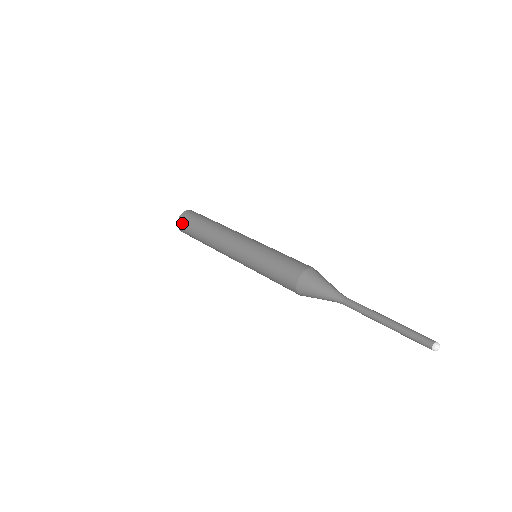
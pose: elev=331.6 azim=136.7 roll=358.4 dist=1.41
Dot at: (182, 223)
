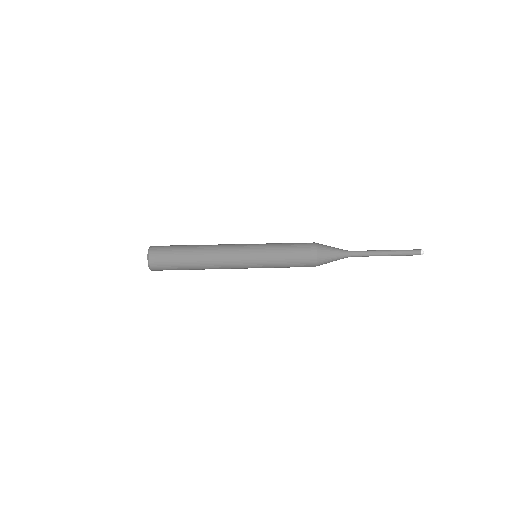
Dot at: (157, 256)
